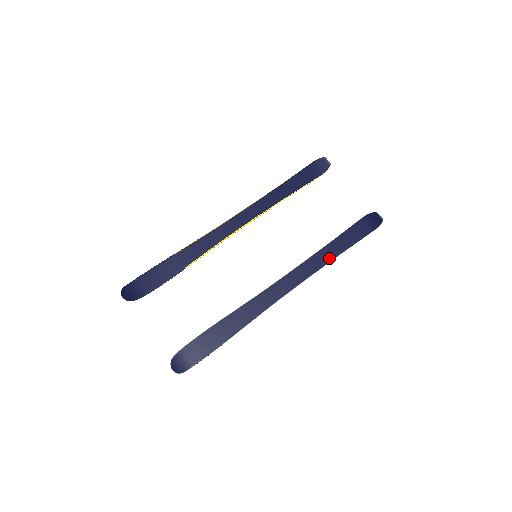
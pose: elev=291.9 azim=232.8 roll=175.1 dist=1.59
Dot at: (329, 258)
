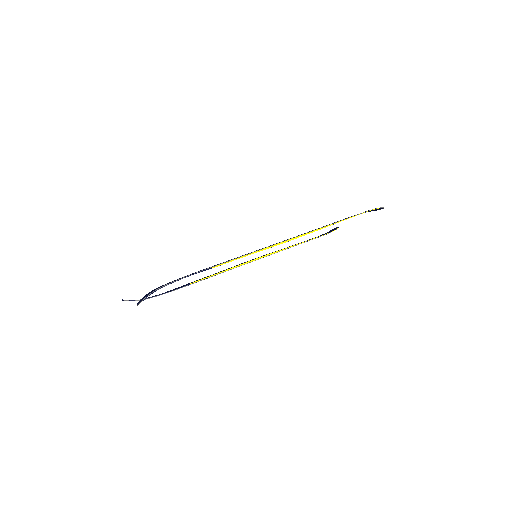
Dot at: (325, 226)
